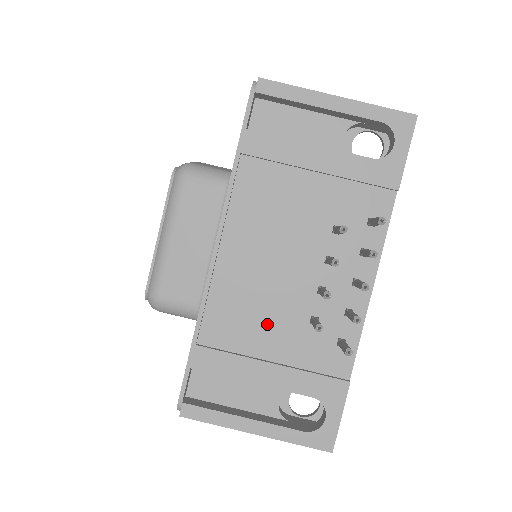
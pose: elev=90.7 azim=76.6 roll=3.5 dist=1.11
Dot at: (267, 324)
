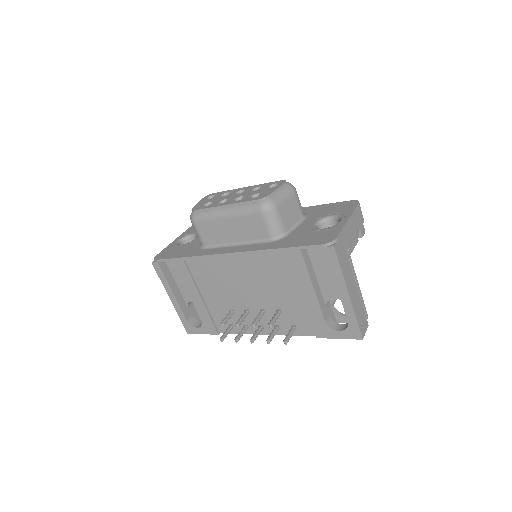
Dot at: (216, 290)
